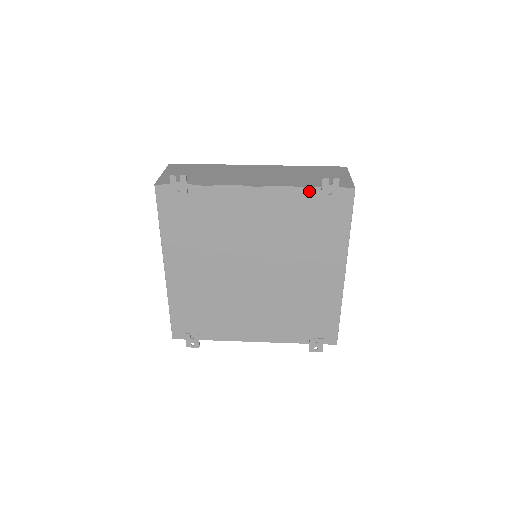
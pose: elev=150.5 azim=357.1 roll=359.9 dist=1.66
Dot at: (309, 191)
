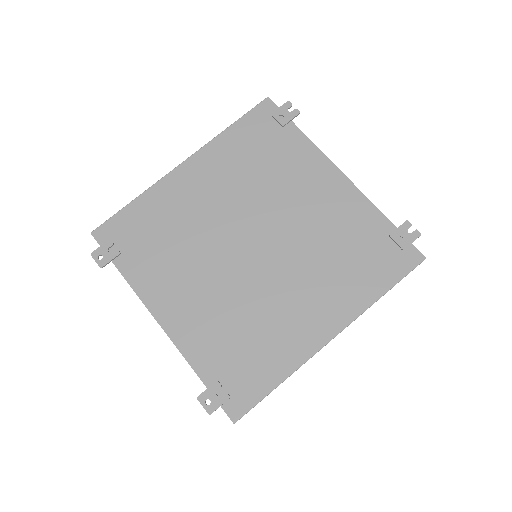
Dot at: (384, 221)
